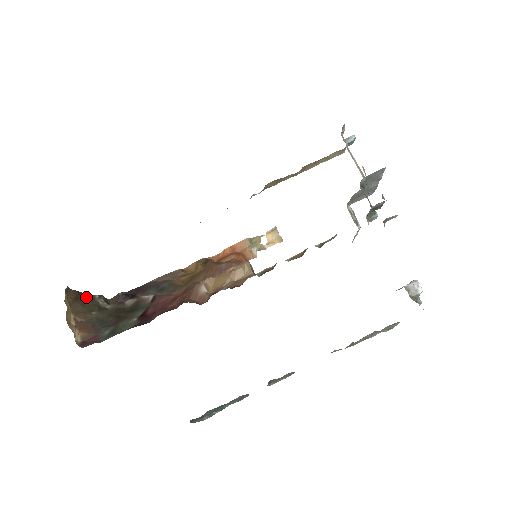
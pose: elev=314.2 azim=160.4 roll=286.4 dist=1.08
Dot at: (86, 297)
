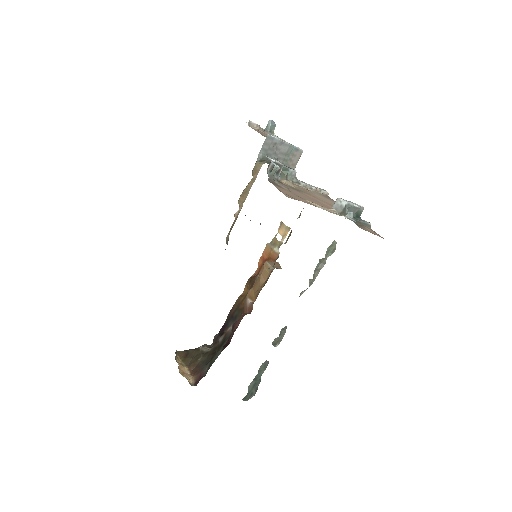
Dot at: (193, 351)
